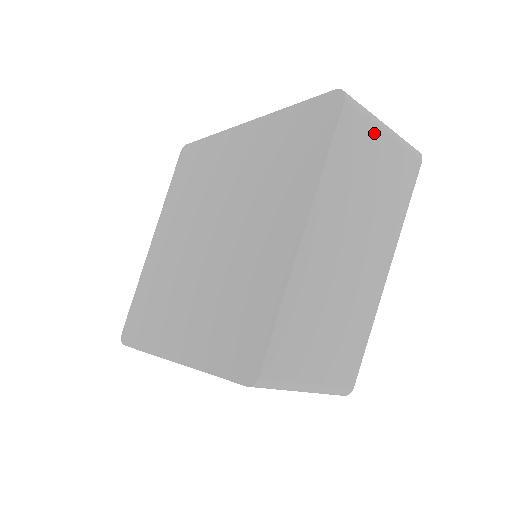
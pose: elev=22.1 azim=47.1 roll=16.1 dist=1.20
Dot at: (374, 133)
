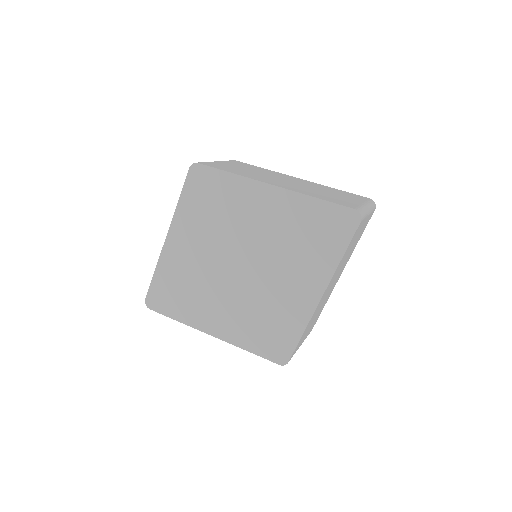
Dot at: (364, 221)
